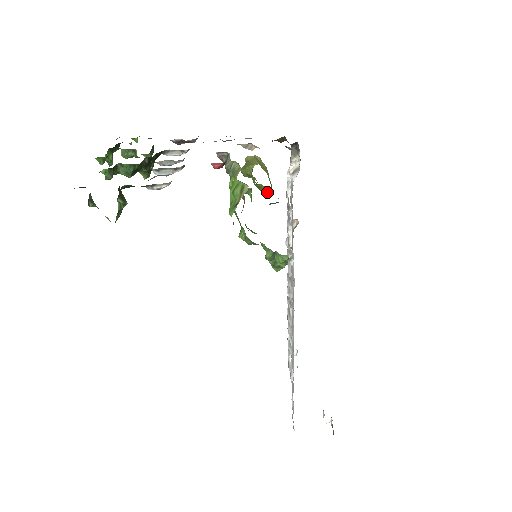
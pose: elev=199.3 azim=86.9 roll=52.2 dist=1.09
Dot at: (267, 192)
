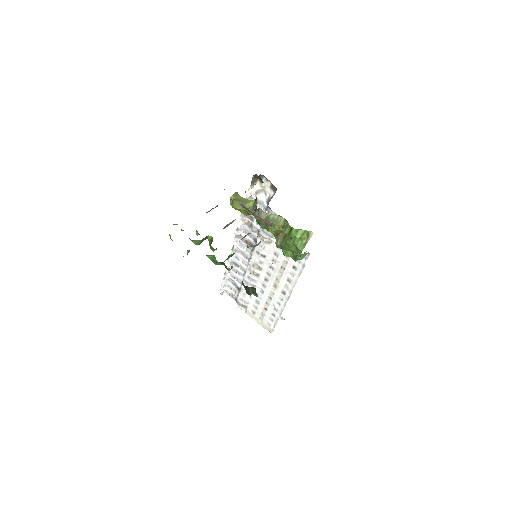
Dot at: occluded
